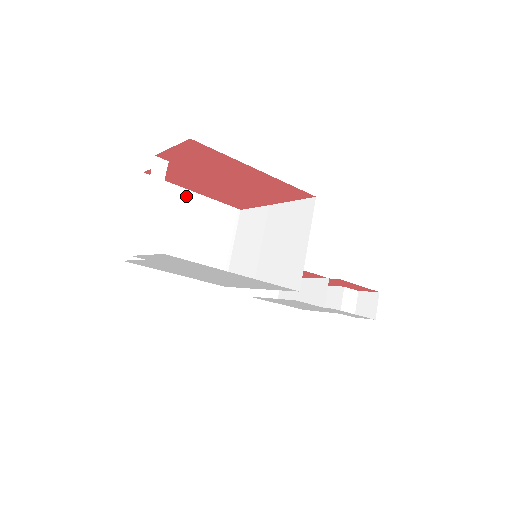
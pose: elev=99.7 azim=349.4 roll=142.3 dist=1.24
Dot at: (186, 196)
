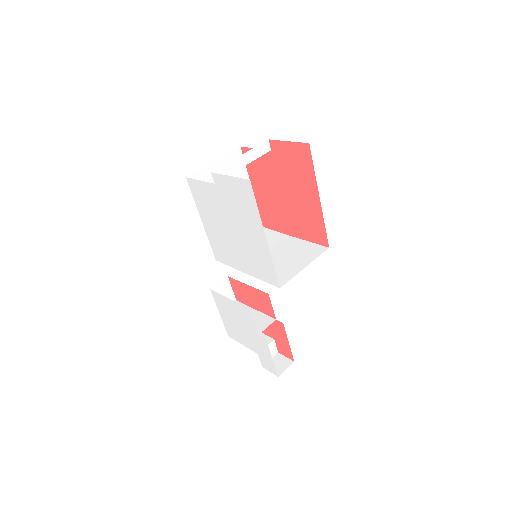
Dot at: occluded
